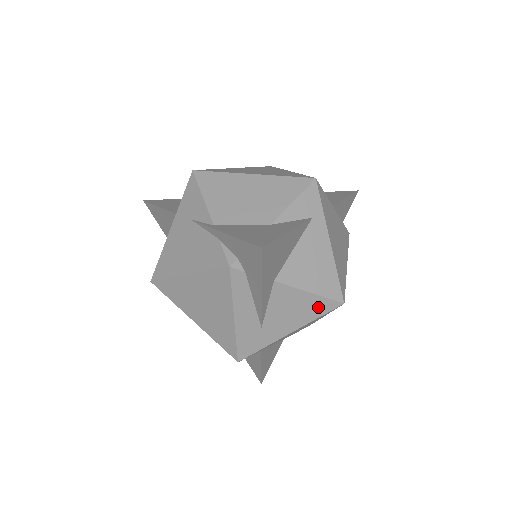
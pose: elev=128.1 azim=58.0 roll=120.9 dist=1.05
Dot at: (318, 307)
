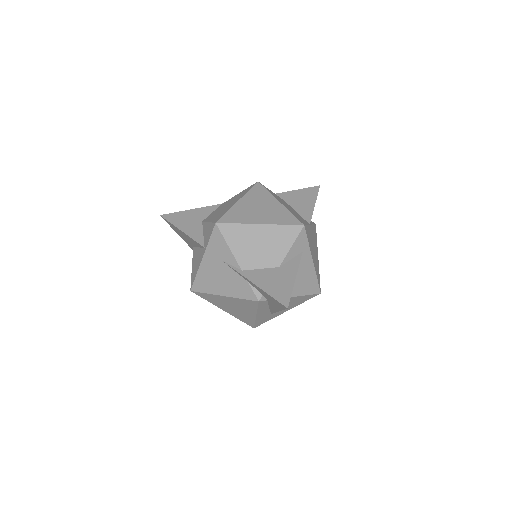
Dot at: (305, 299)
